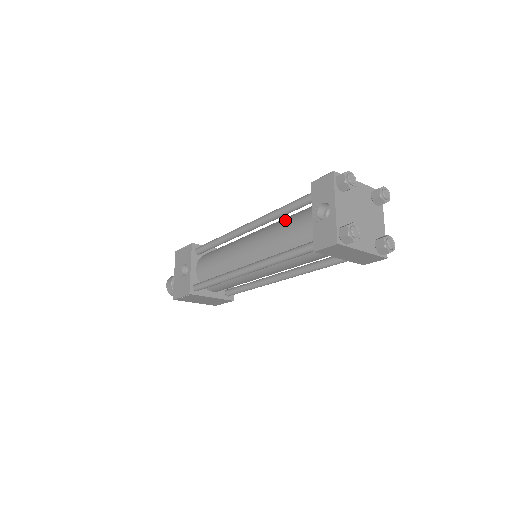
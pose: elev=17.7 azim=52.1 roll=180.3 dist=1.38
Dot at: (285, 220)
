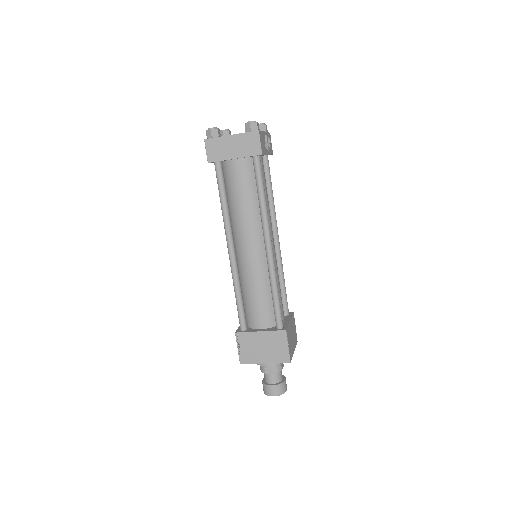
Dot at: occluded
